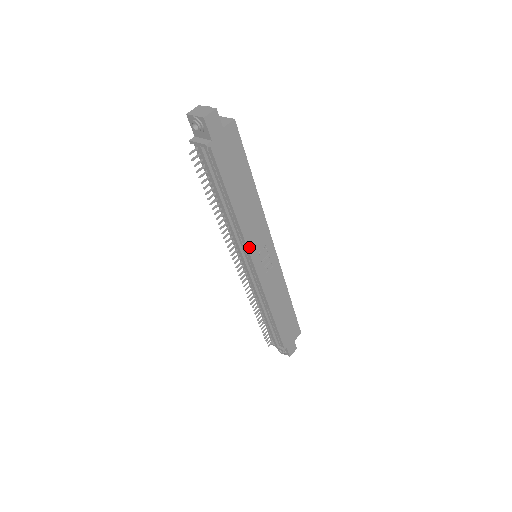
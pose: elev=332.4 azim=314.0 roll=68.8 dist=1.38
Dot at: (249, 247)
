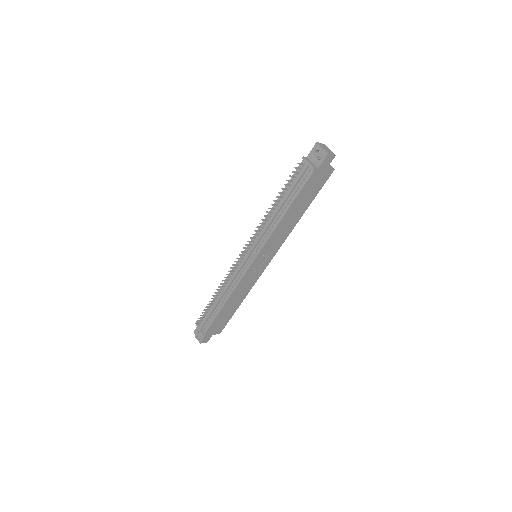
Dot at: (265, 246)
